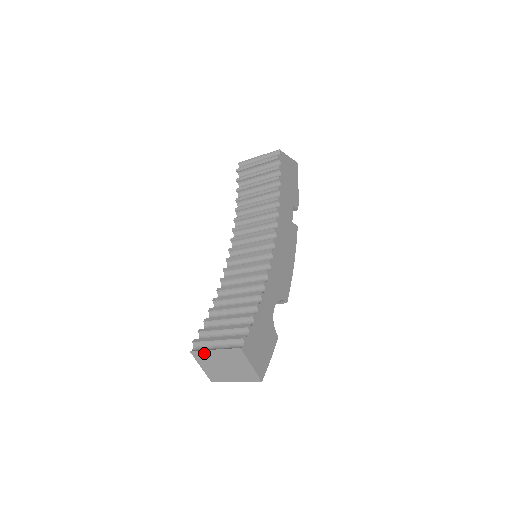
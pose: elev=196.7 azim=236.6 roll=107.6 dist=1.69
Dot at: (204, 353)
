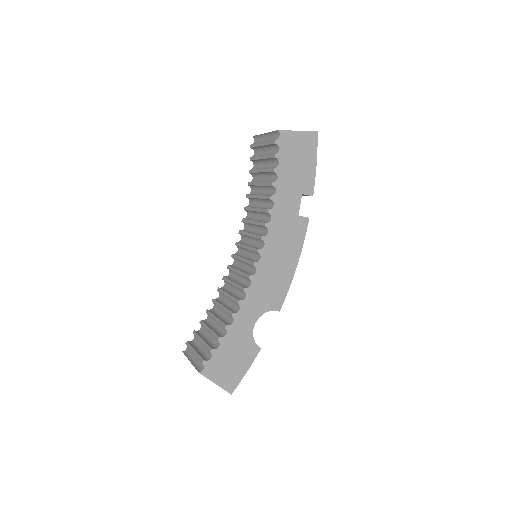
Dot at: occluded
